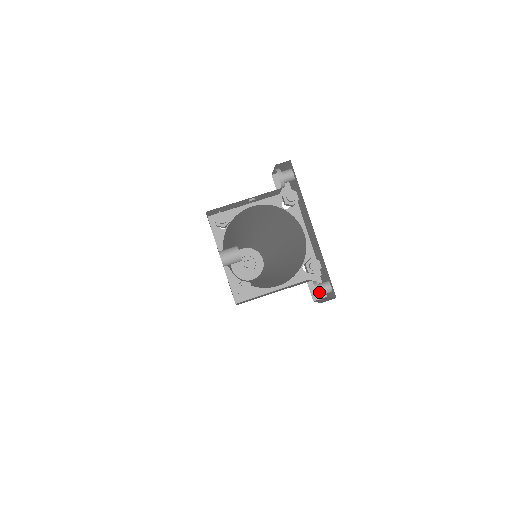
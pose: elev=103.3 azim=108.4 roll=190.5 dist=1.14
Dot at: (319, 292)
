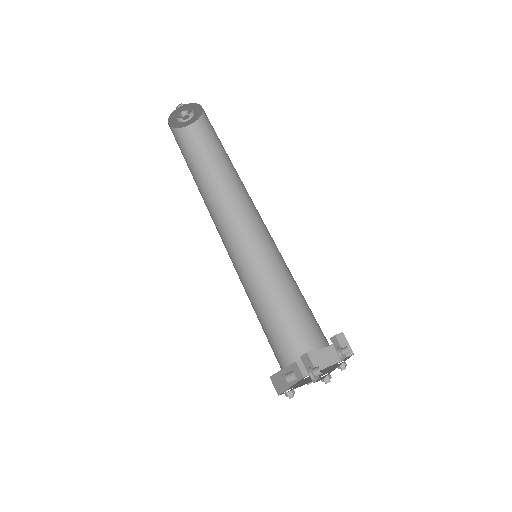
Dot at: (345, 358)
